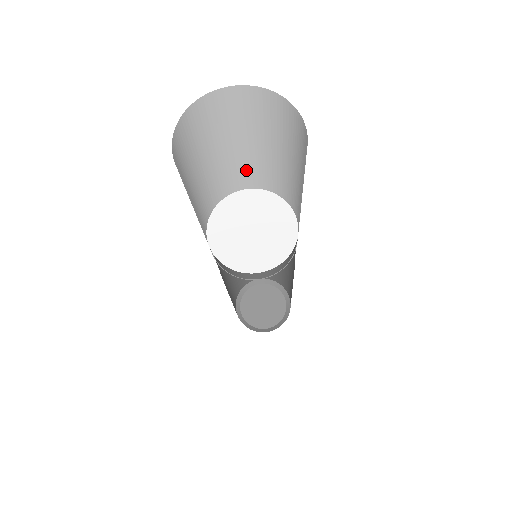
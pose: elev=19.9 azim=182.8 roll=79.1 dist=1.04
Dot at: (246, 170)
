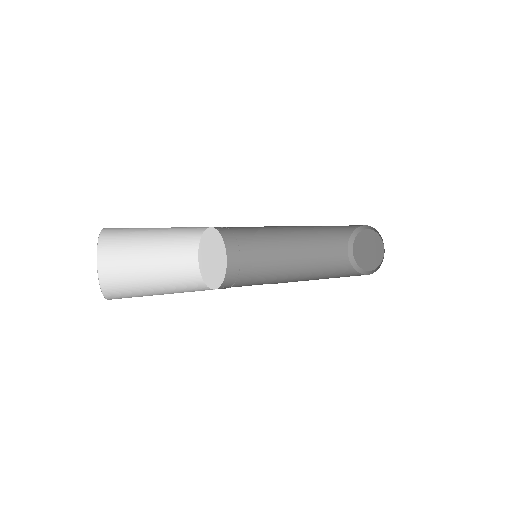
Dot at: (185, 228)
